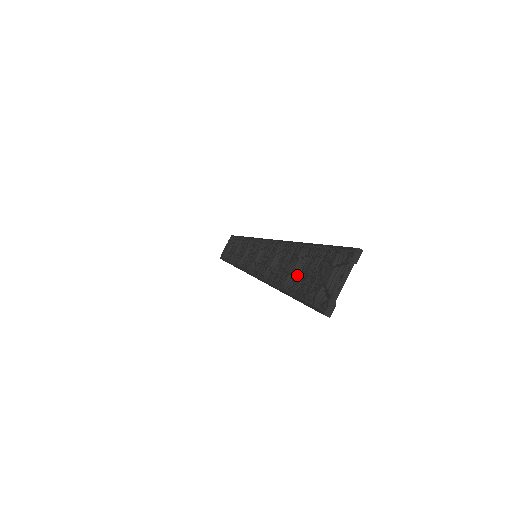
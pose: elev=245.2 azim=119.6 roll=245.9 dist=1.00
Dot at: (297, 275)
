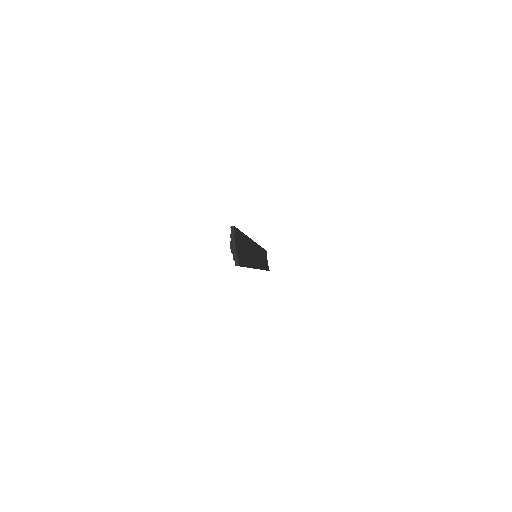
Dot at: occluded
